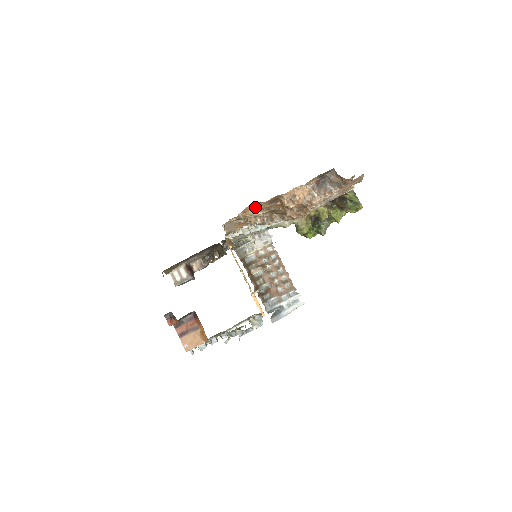
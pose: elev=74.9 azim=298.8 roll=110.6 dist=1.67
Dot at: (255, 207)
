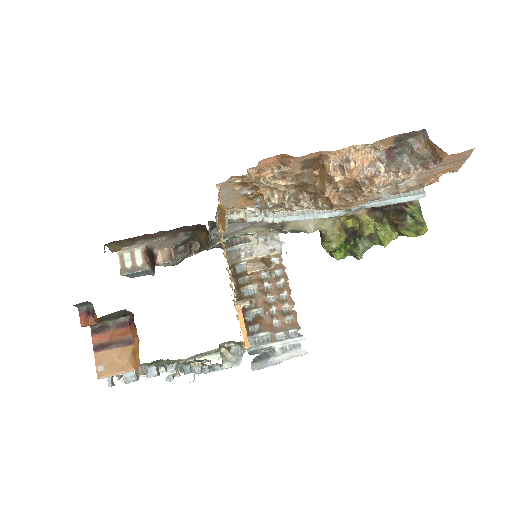
Dot at: (278, 166)
